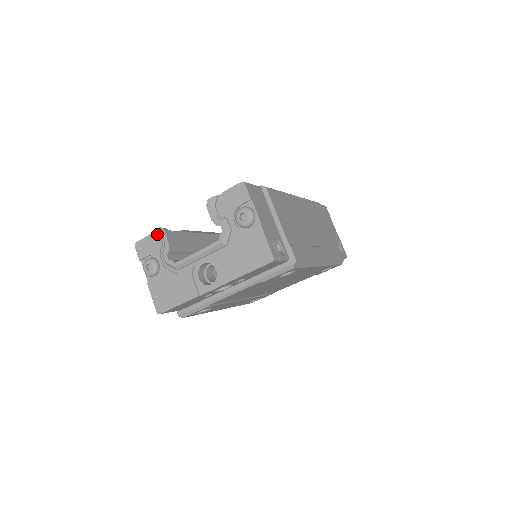
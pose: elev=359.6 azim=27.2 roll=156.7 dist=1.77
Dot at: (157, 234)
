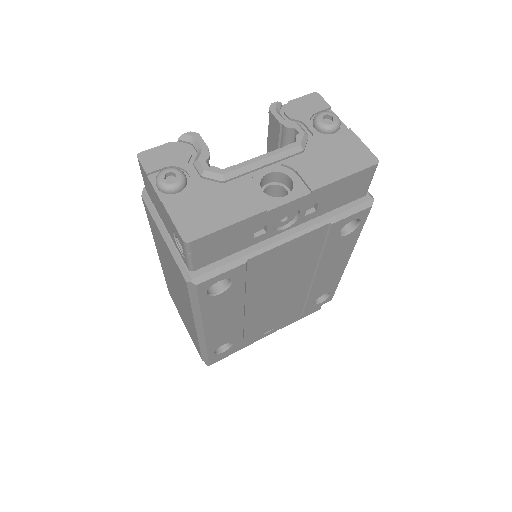
Dot at: (181, 143)
